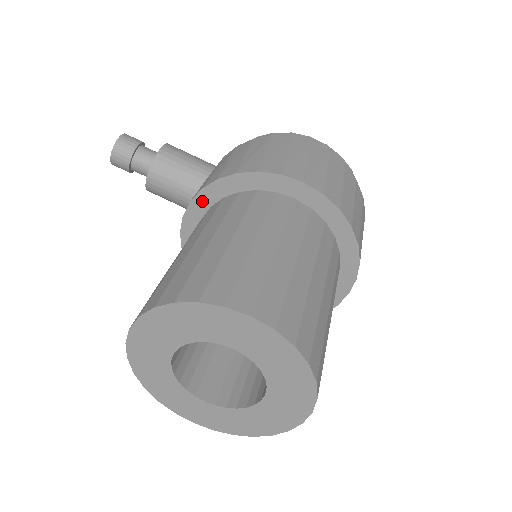
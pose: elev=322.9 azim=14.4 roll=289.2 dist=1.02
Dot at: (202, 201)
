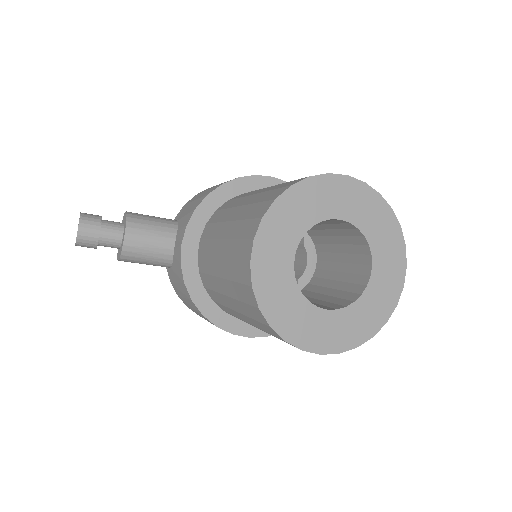
Dot at: (198, 221)
